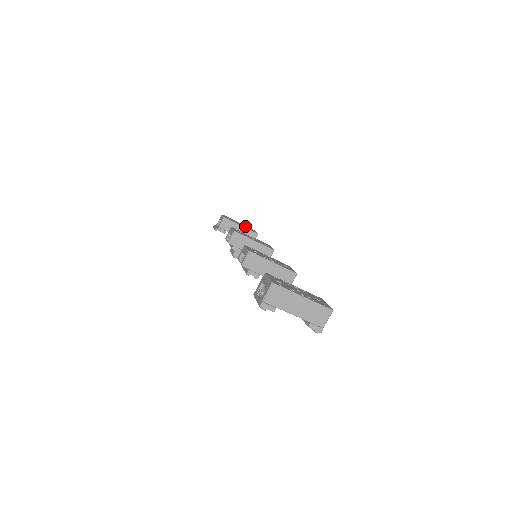
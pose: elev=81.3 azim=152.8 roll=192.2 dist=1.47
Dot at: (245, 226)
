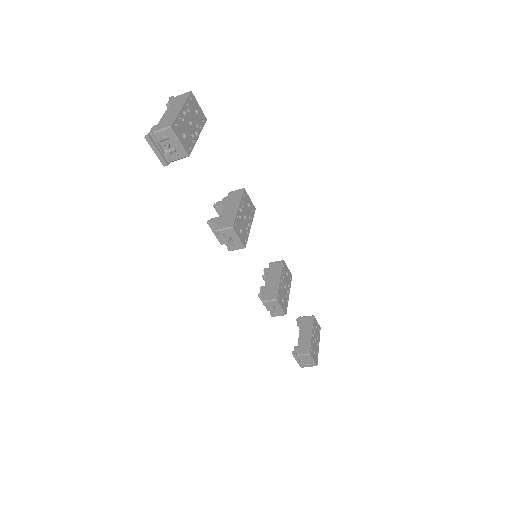
Dot at: (192, 114)
